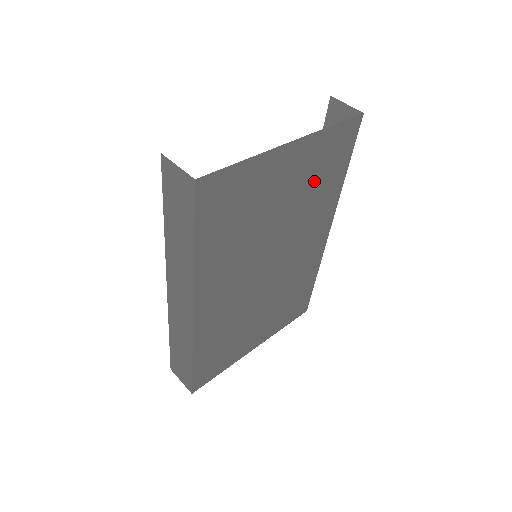
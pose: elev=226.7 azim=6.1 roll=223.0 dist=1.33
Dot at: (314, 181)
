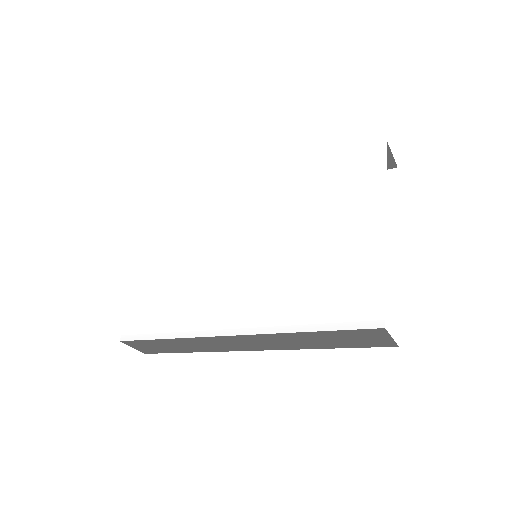
Dot at: occluded
